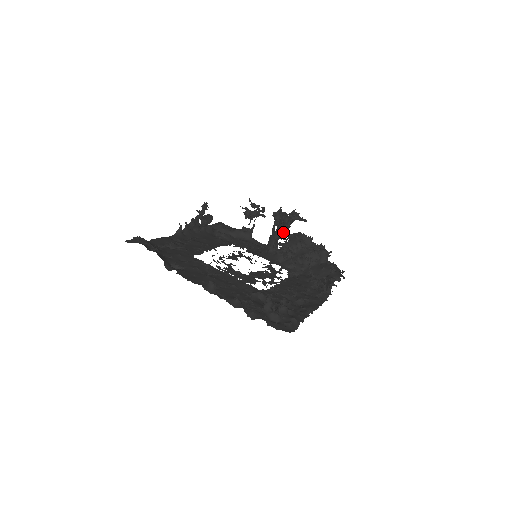
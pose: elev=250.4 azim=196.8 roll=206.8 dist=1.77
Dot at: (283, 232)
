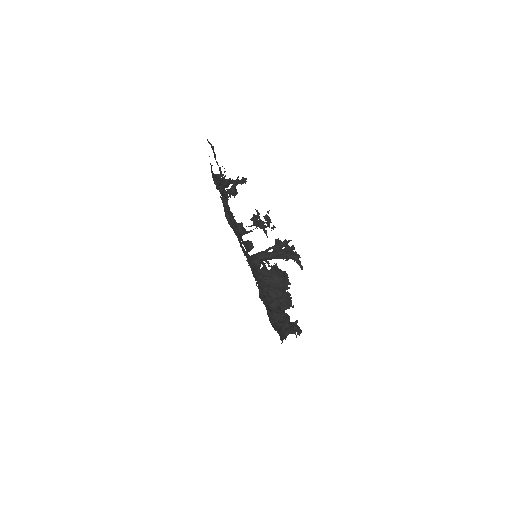
Dot at: (275, 258)
